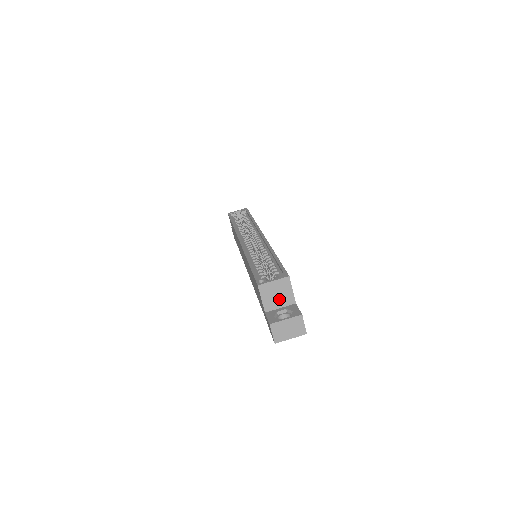
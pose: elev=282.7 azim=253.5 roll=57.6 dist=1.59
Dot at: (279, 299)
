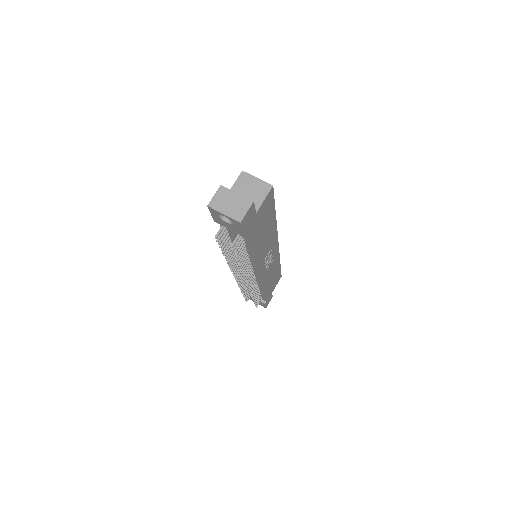
Dot at: (247, 197)
